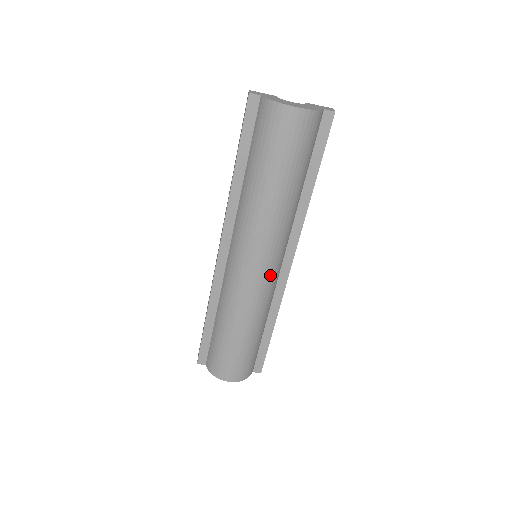
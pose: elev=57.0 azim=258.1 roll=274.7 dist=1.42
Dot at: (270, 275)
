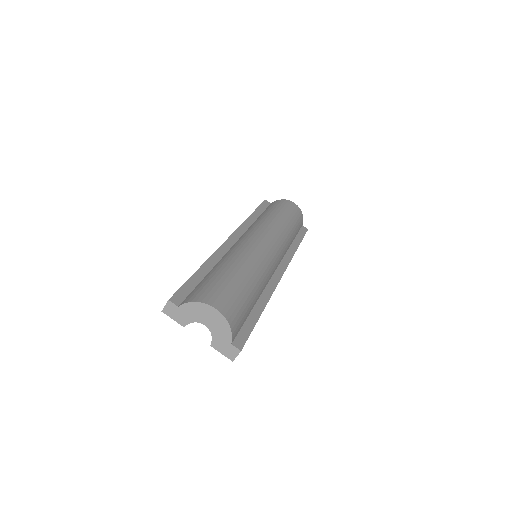
Dot at: (272, 257)
